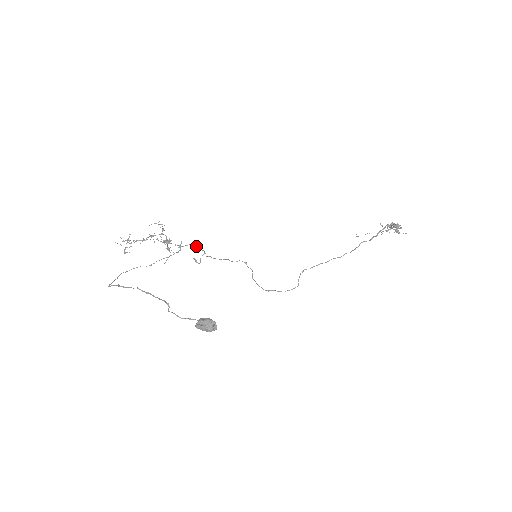
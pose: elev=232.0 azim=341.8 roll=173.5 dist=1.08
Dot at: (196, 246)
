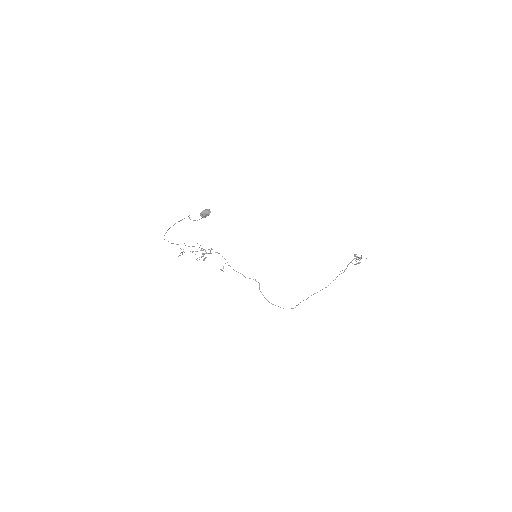
Dot at: occluded
